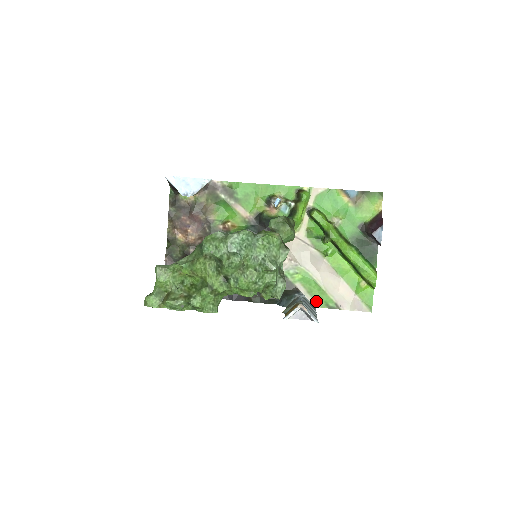
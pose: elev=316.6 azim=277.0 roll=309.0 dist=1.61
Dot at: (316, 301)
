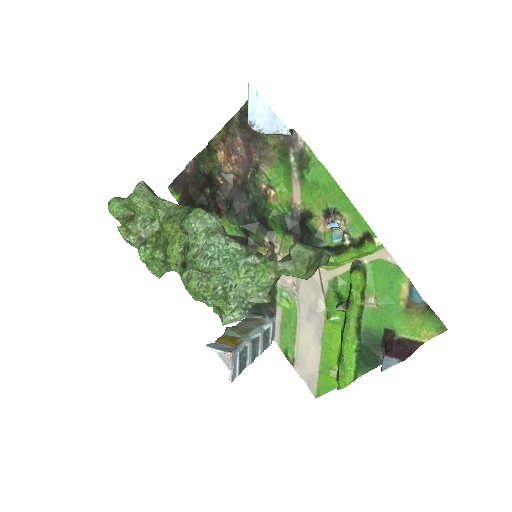
Dot at: (281, 338)
